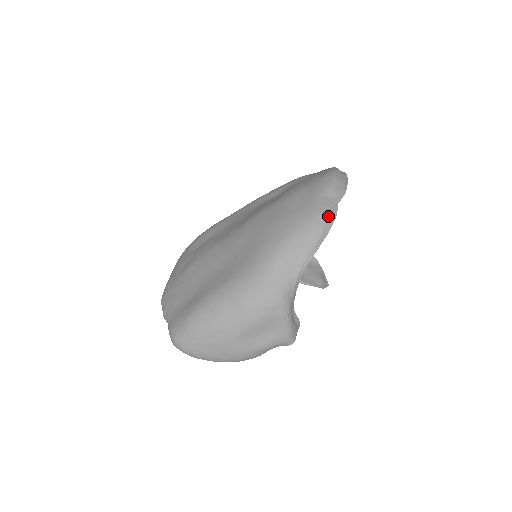
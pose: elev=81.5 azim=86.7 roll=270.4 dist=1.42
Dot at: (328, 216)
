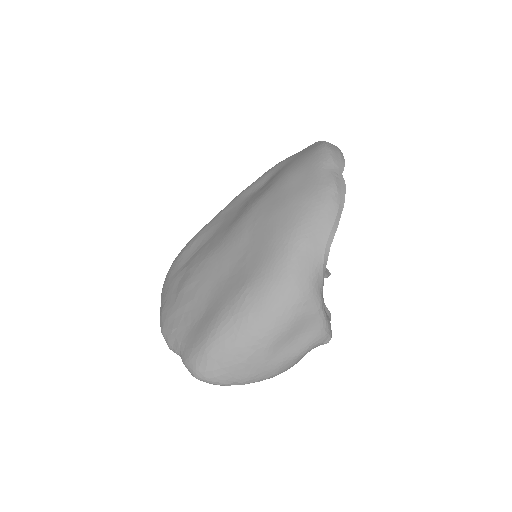
Dot at: (338, 189)
